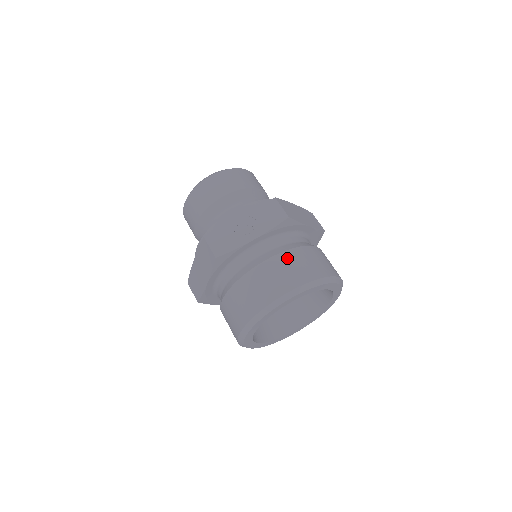
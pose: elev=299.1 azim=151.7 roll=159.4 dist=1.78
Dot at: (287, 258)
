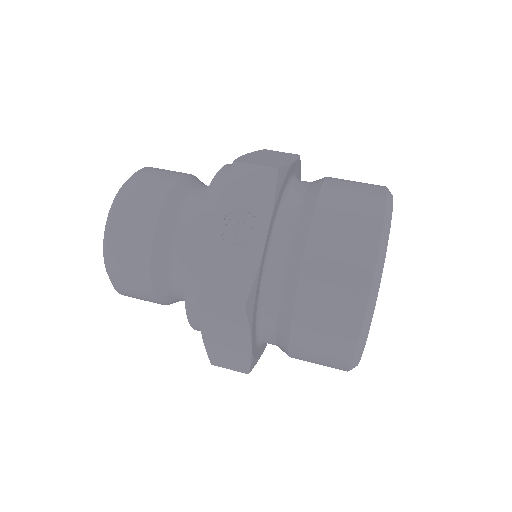
Dot at: (326, 220)
